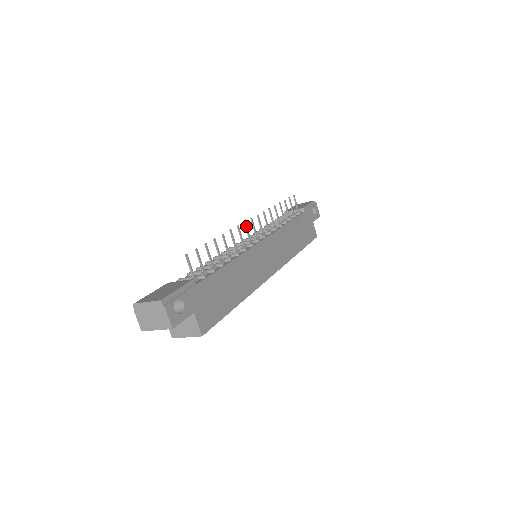
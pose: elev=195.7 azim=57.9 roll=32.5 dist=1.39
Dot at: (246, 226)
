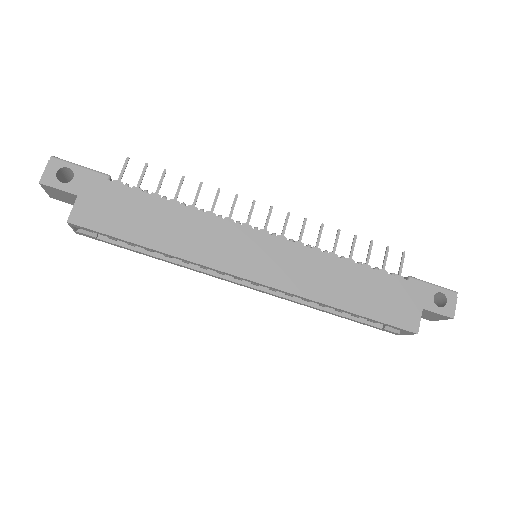
Dot at: (253, 205)
